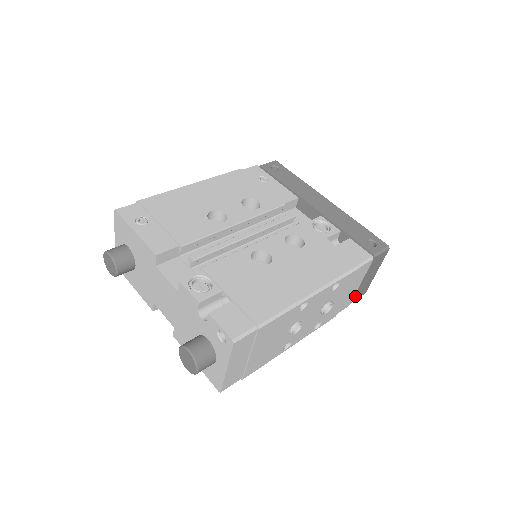
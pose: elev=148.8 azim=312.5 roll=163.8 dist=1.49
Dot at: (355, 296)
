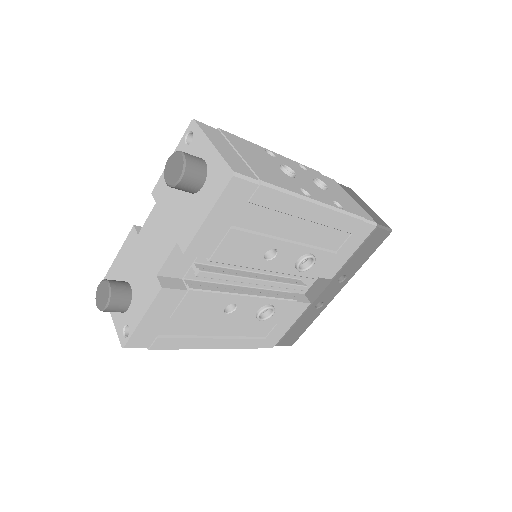
Dot at: occluded
